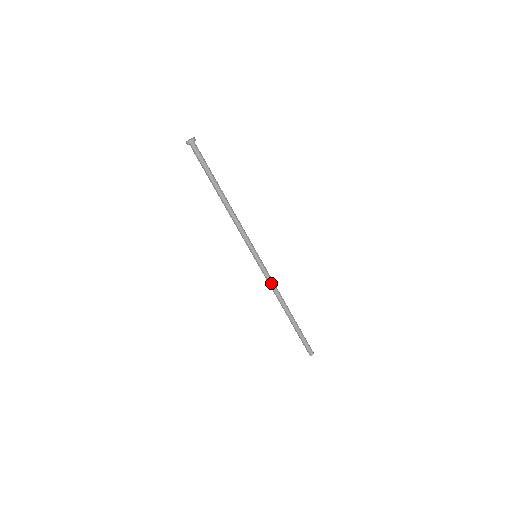
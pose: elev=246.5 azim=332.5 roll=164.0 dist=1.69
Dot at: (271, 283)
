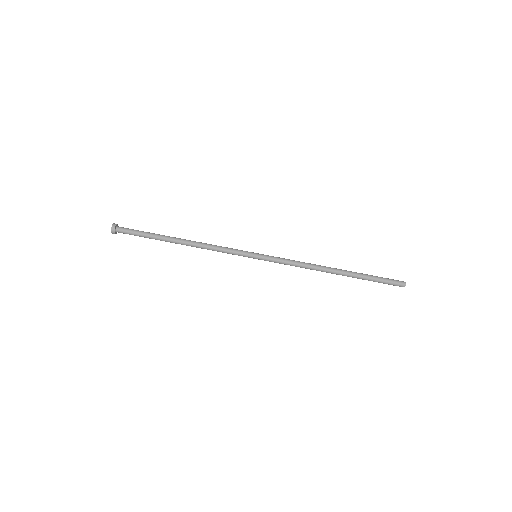
Dot at: (293, 263)
